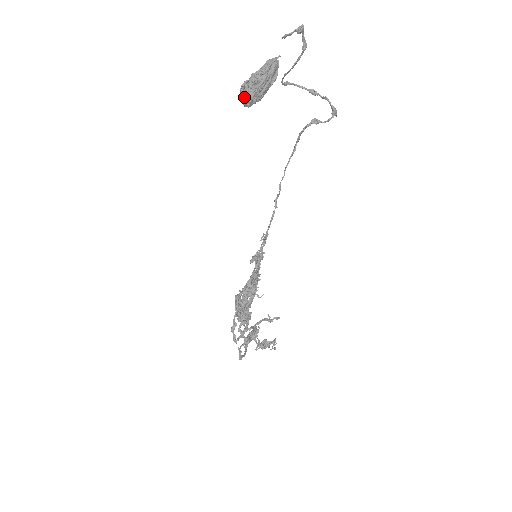
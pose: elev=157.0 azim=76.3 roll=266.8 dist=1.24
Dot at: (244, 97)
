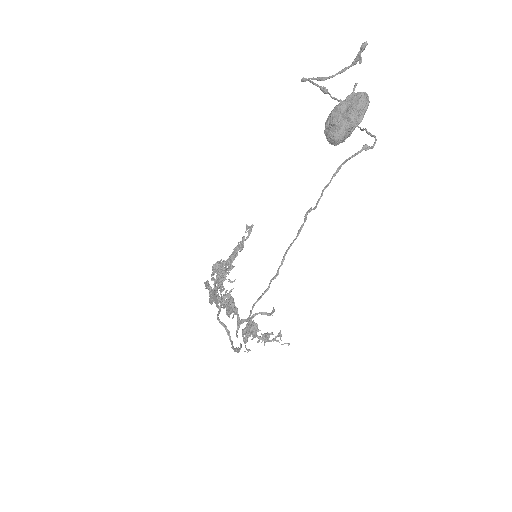
Dot at: (338, 138)
